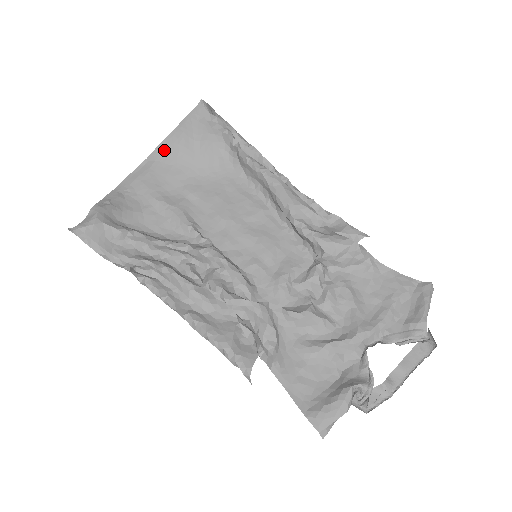
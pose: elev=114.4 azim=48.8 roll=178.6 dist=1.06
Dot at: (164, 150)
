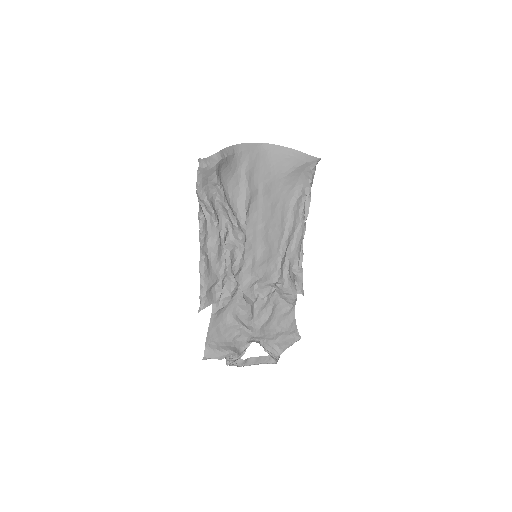
Dot at: (276, 151)
